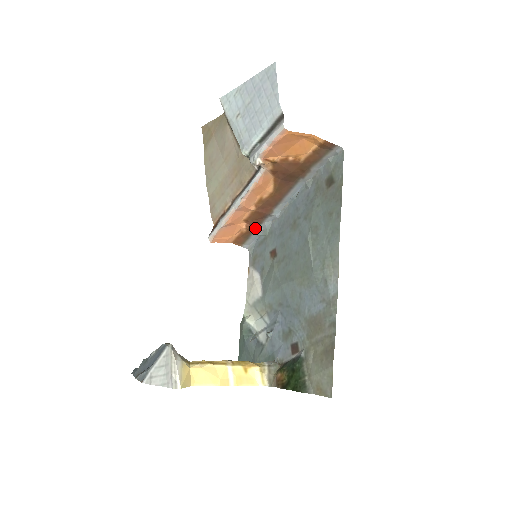
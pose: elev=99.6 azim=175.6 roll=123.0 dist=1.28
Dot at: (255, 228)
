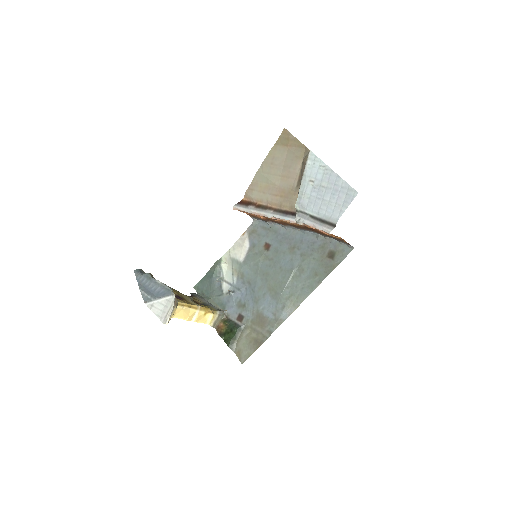
Dot at: (268, 220)
